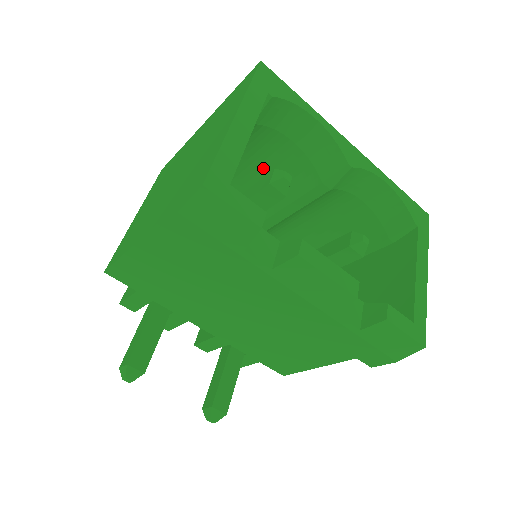
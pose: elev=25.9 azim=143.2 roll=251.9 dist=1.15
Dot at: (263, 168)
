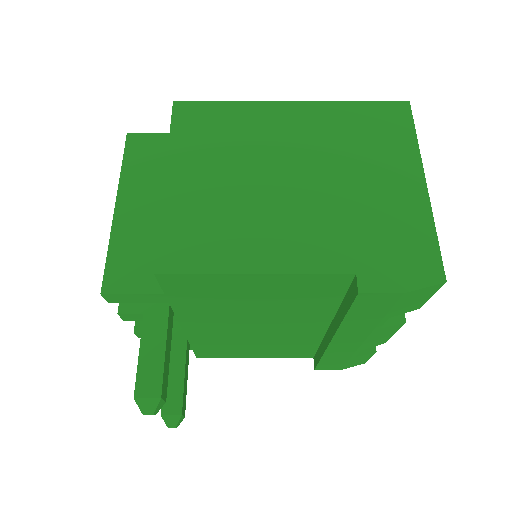
Dot at: occluded
